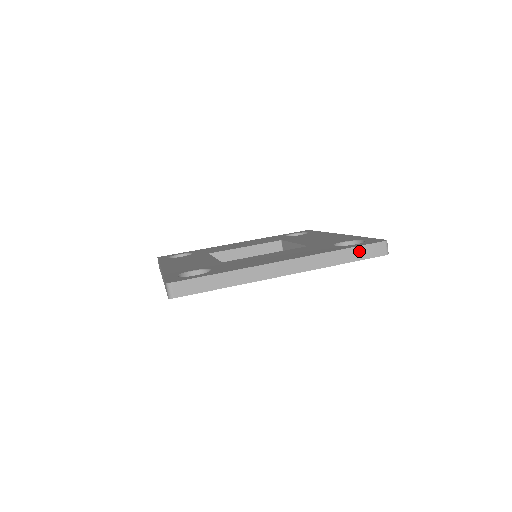
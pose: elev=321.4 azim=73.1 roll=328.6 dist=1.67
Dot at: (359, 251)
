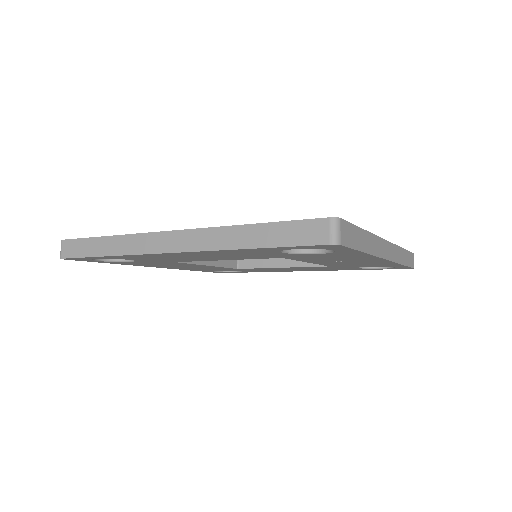
Dot at: (408, 256)
